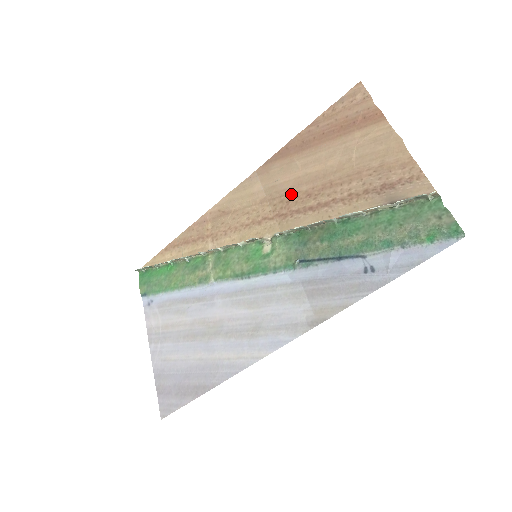
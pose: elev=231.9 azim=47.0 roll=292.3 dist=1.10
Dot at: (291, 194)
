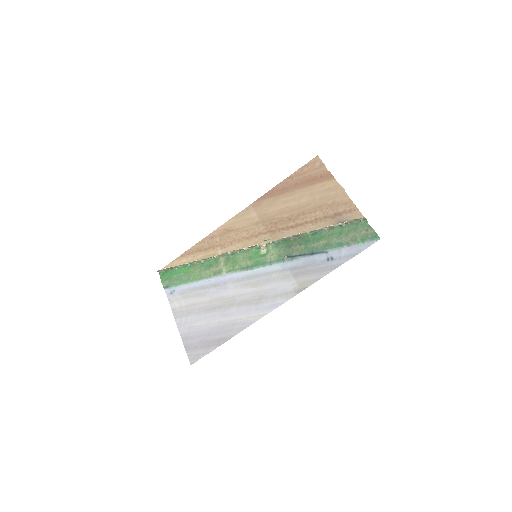
Dot at: (277, 219)
